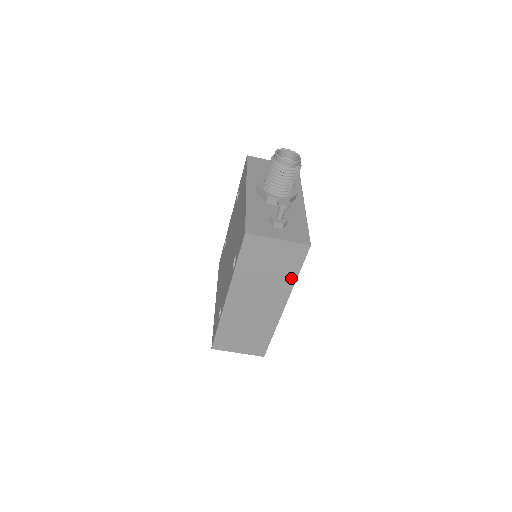
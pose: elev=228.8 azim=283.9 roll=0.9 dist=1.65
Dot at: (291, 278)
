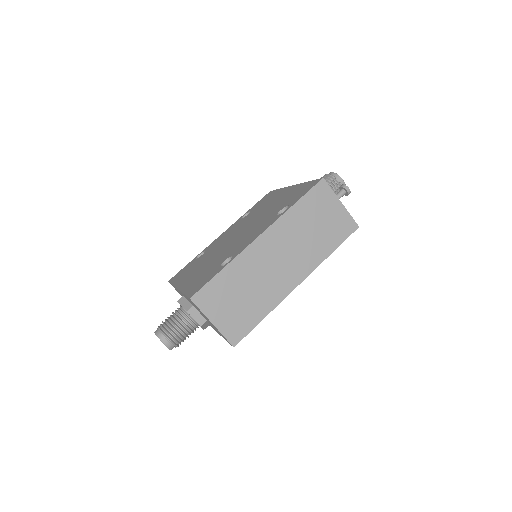
Dot at: (326, 251)
